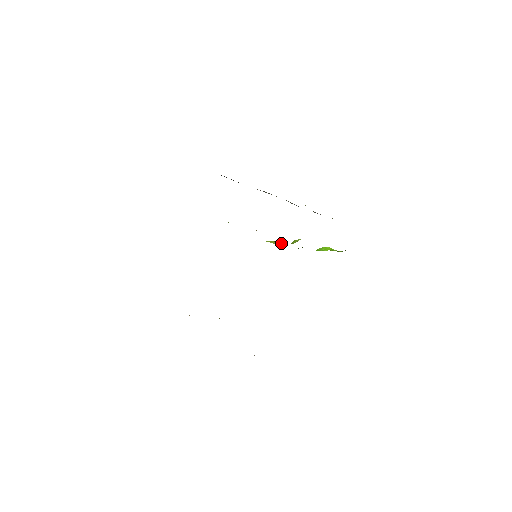
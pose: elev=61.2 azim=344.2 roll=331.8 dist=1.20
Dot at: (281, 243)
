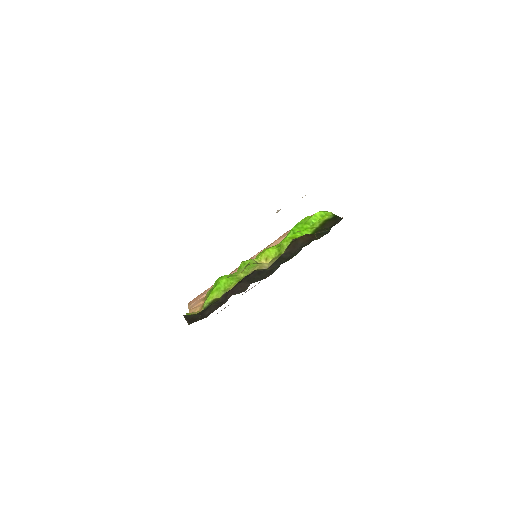
Dot at: (270, 260)
